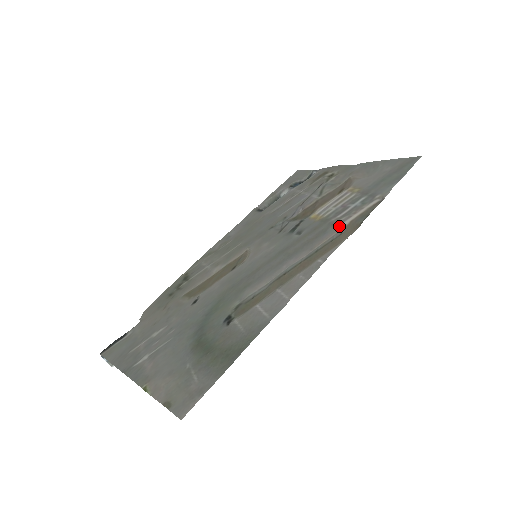
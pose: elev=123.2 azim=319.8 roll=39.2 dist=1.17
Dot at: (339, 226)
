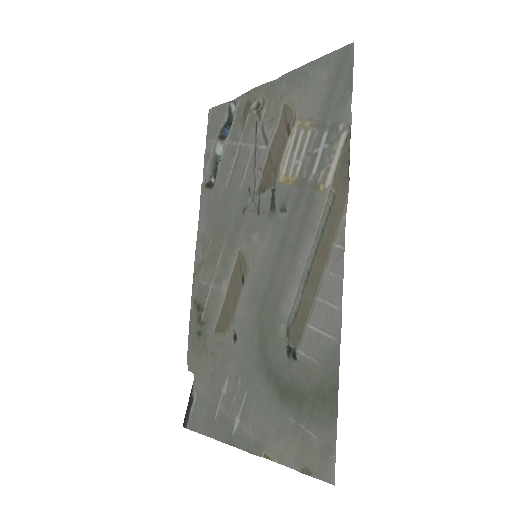
Dot at: (325, 187)
